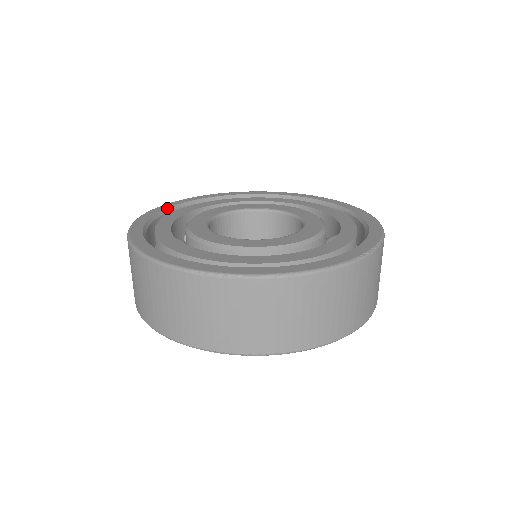
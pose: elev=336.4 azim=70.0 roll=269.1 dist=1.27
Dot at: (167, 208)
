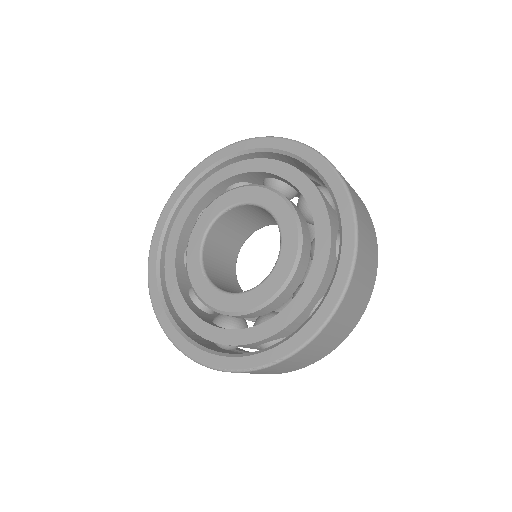
Dot at: (211, 165)
